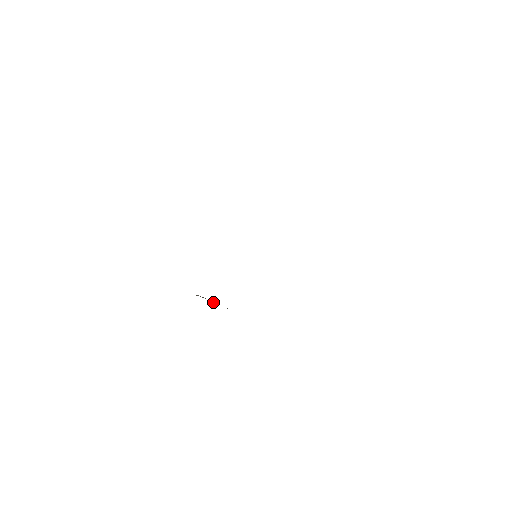
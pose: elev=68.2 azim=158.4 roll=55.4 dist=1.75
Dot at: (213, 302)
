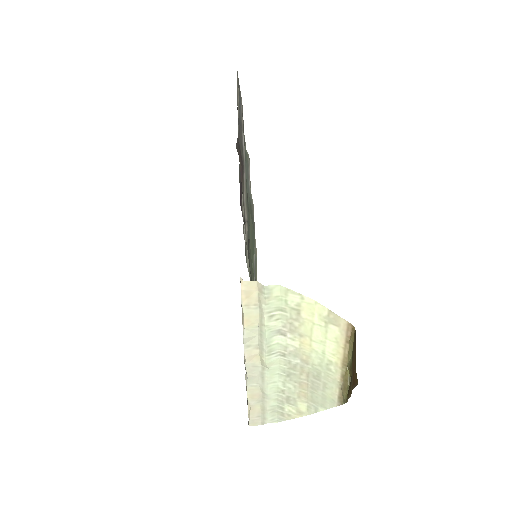
Dot at: (248, 323)
